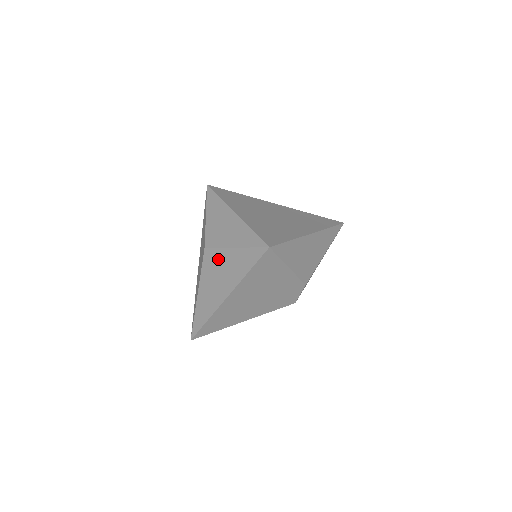
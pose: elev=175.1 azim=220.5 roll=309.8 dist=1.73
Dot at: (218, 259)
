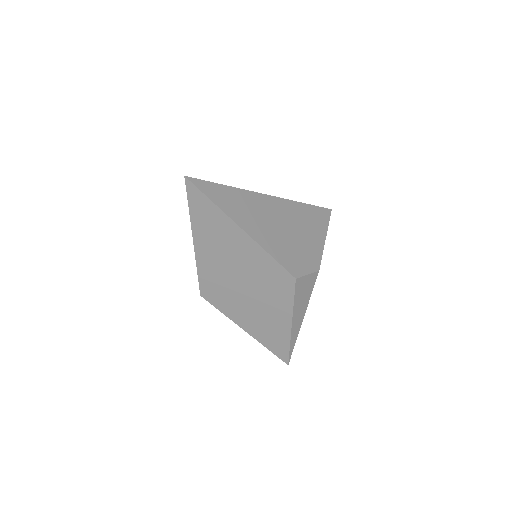
Dot at: occluded
